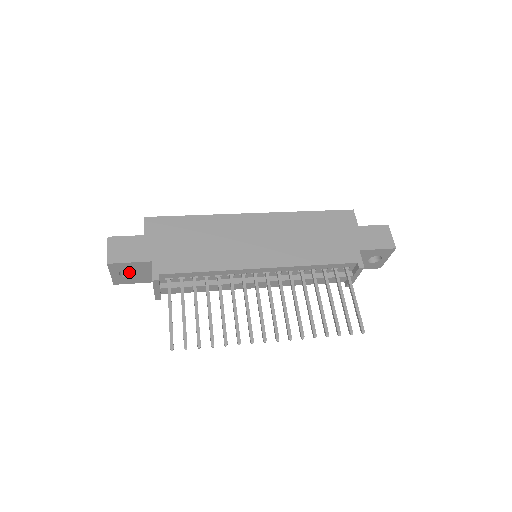
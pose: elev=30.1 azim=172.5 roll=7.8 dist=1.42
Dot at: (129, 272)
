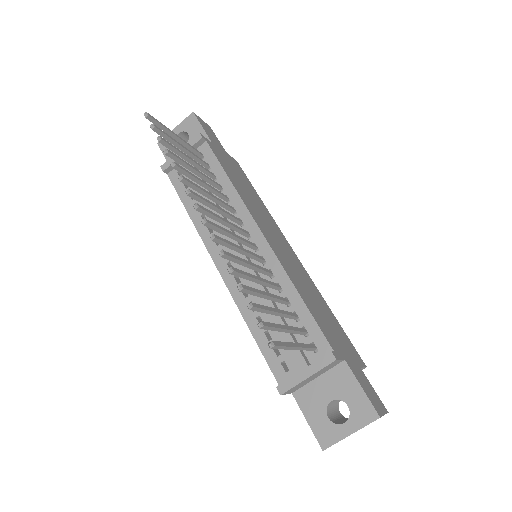
Dot at: occluded
